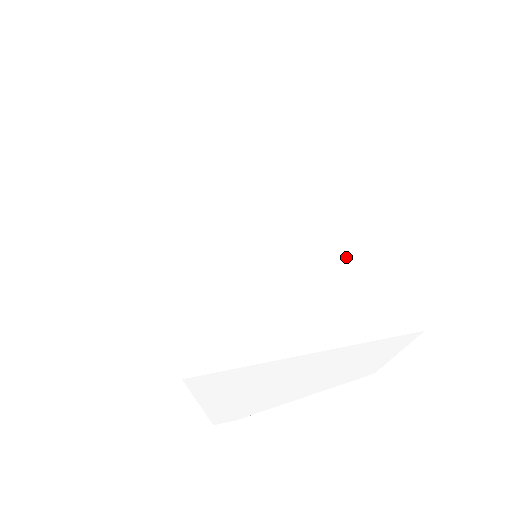
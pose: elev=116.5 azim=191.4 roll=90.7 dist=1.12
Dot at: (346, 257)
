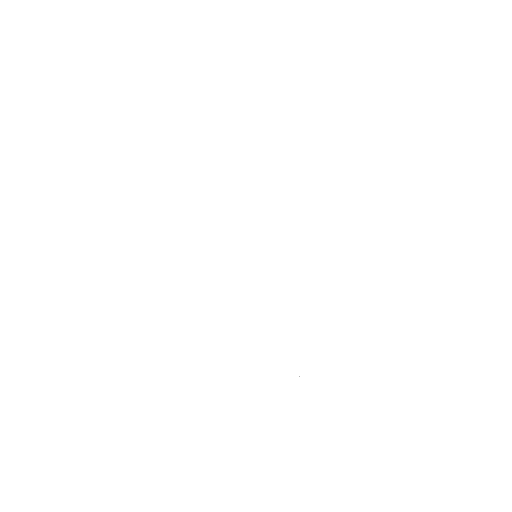
Dot at: (365, 223)
